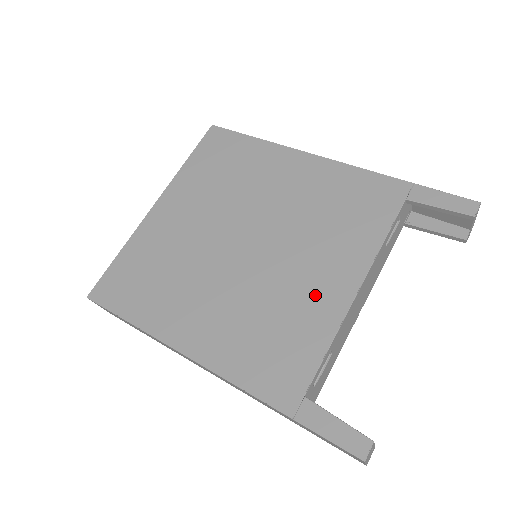
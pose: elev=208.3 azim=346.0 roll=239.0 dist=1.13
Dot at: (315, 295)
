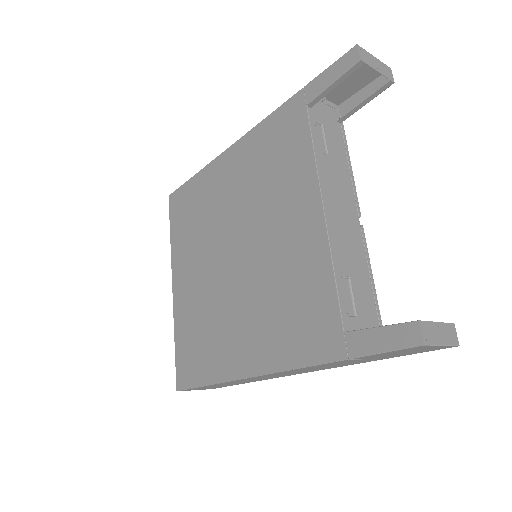
Dot at: (298, 245)
